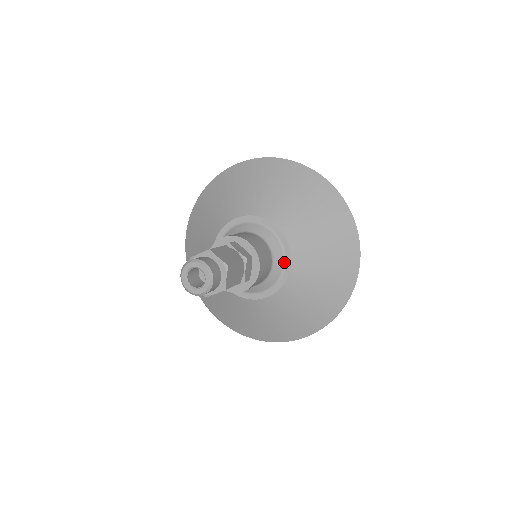
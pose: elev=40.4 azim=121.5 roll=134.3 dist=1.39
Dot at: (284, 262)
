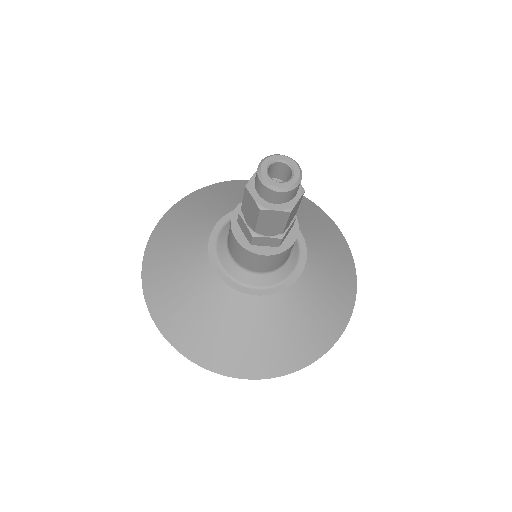
Dot at: (295, 267)
